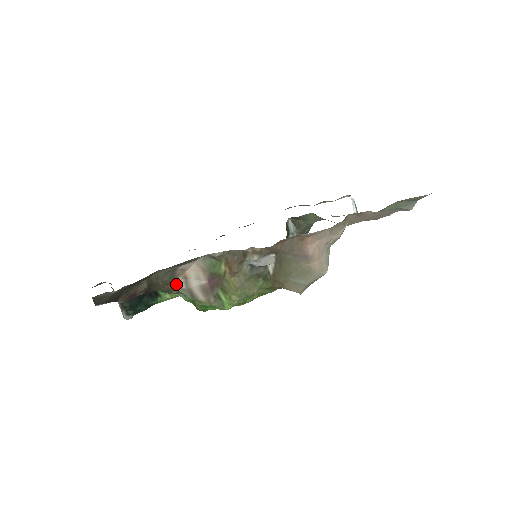
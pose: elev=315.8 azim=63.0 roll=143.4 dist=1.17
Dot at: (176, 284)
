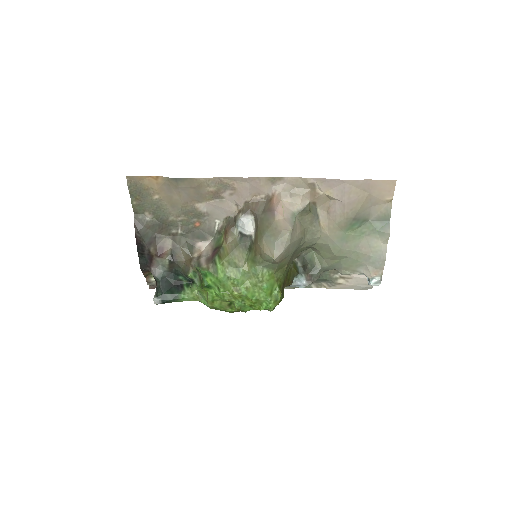
Dot at: (192, 258)
